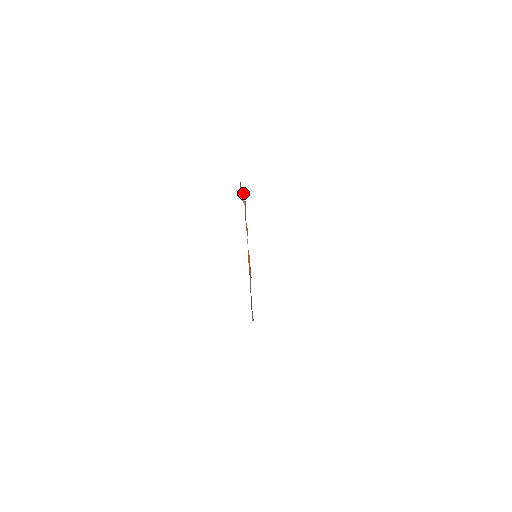
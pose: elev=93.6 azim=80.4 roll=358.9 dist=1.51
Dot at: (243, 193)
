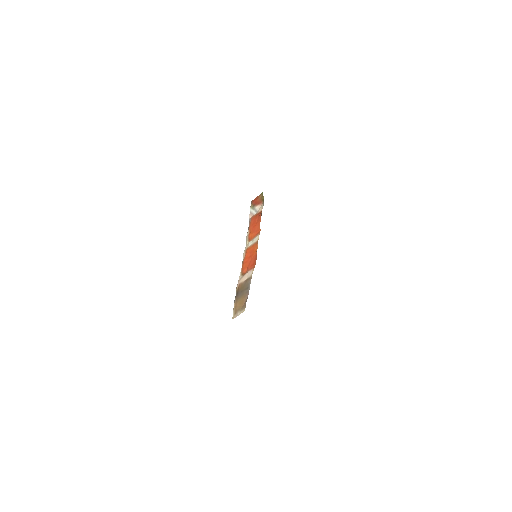
Dot at: (258, 205)
